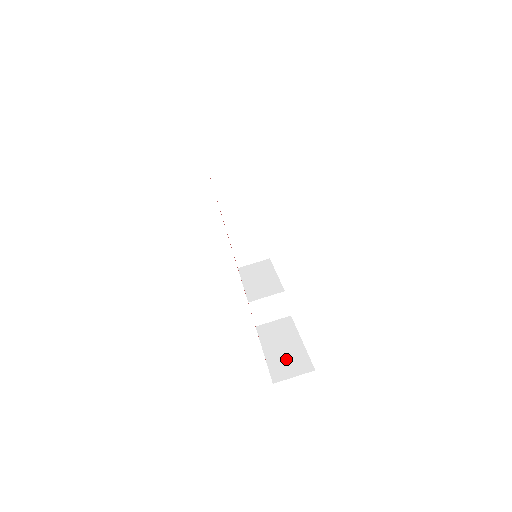
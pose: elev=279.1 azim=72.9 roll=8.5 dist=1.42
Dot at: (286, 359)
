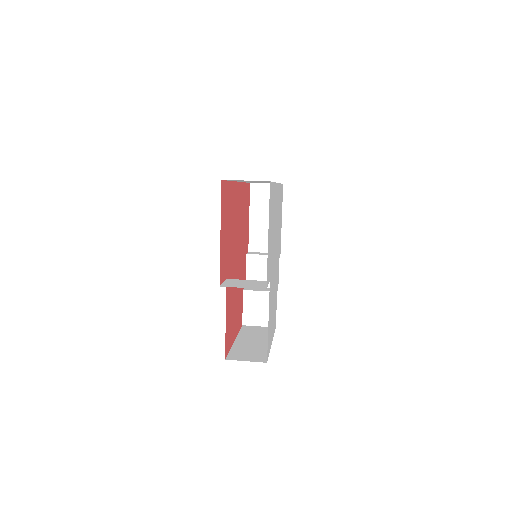
Dot at: occluded
